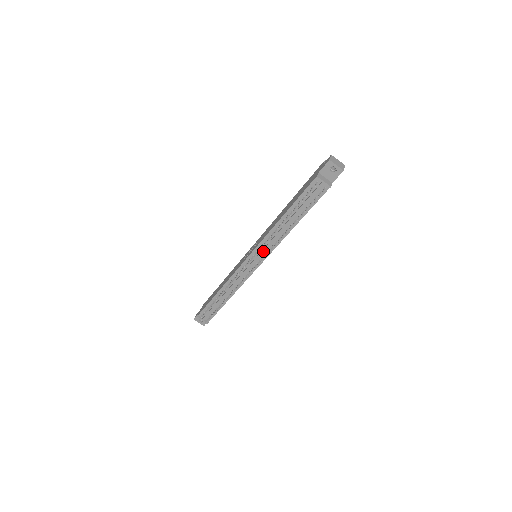
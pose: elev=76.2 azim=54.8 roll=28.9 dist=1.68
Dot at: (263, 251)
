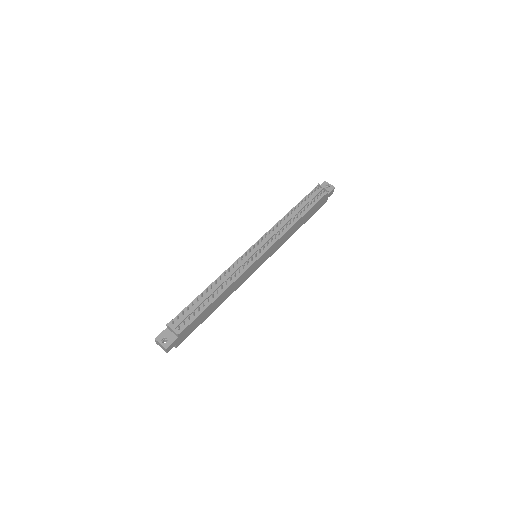
Dot at: (269, 238)
